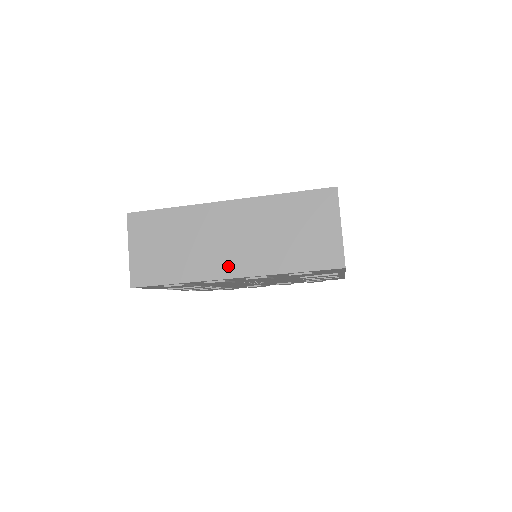
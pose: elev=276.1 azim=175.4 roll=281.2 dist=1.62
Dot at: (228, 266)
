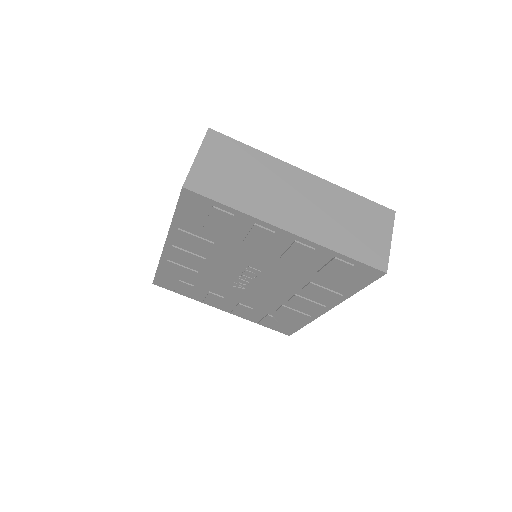
Dot at: (288, 220)
